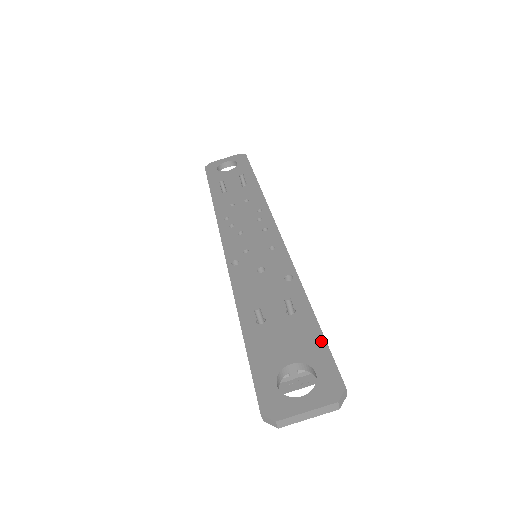
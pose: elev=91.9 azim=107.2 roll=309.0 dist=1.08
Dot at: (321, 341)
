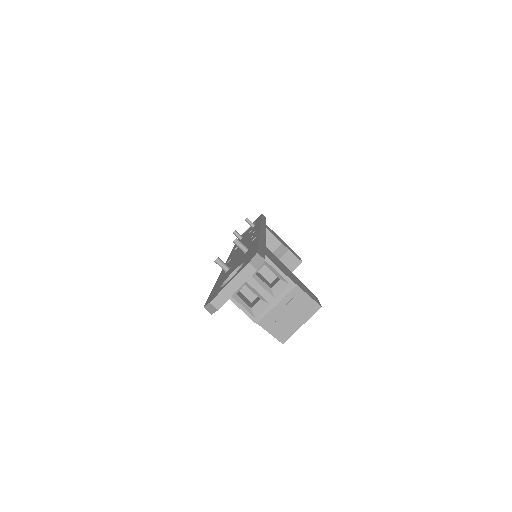
Dot at: (255, 247)
